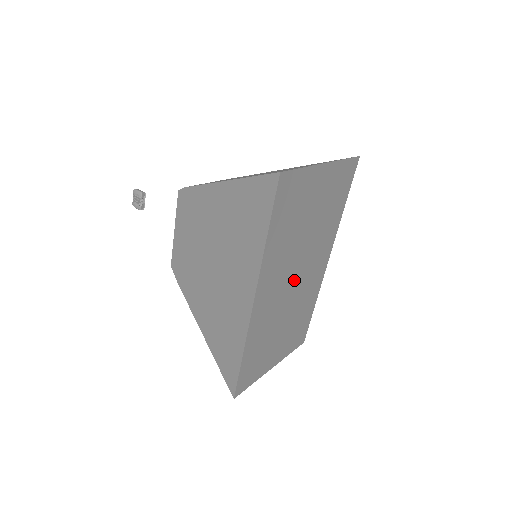
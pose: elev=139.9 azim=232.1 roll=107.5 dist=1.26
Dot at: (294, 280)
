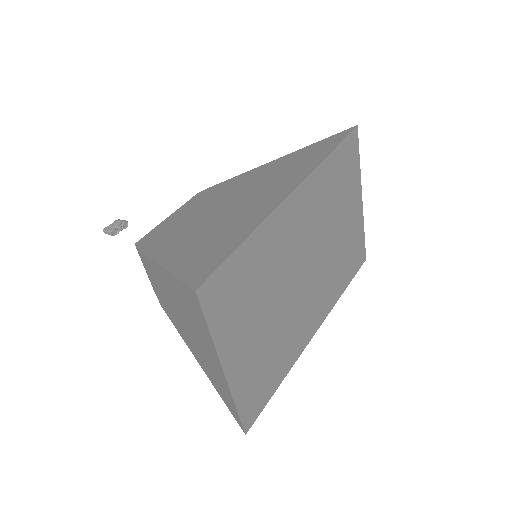
Dot at: (305, 268)
